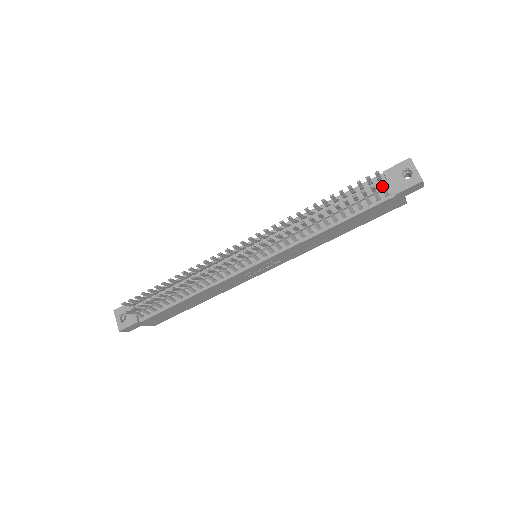
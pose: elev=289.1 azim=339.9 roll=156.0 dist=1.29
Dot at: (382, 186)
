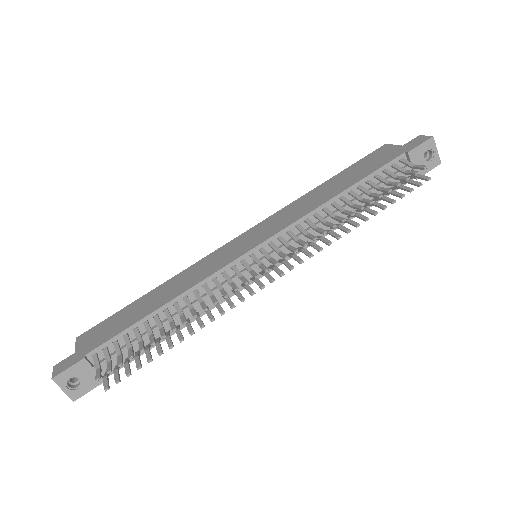
Dot at: (419, 178)
